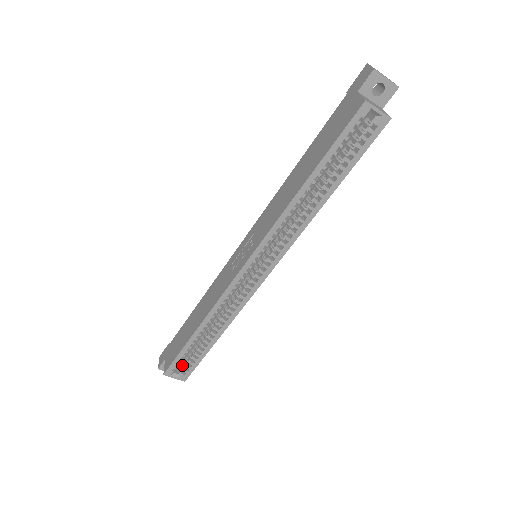
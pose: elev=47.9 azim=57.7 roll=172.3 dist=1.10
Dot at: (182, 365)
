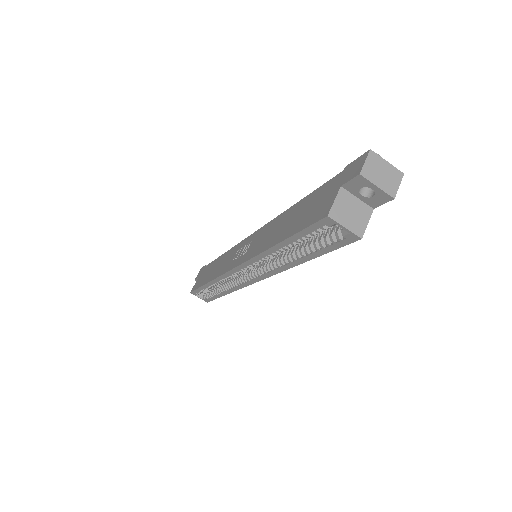
Dot at: (206, 291)
